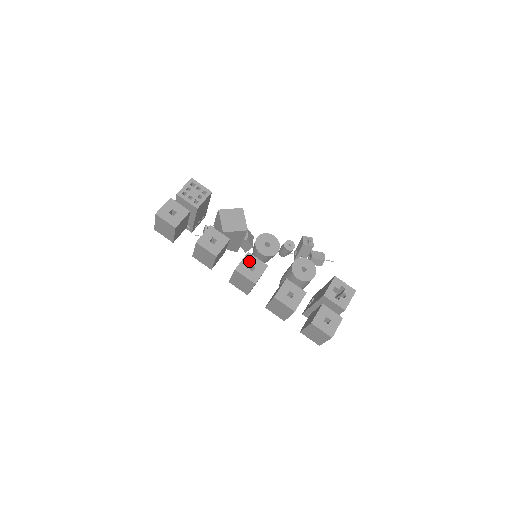
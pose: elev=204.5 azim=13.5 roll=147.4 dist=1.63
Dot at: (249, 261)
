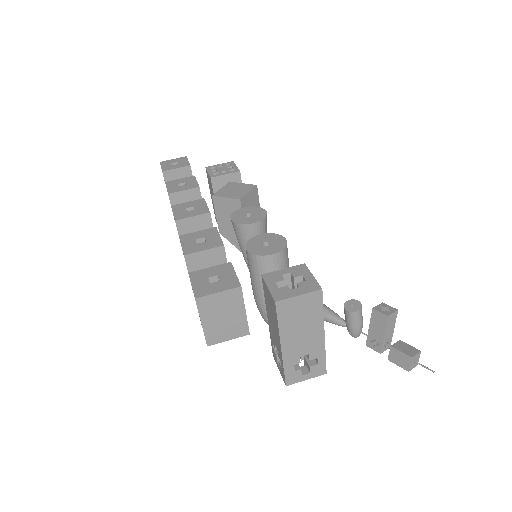
Dot at: (195, 204)
